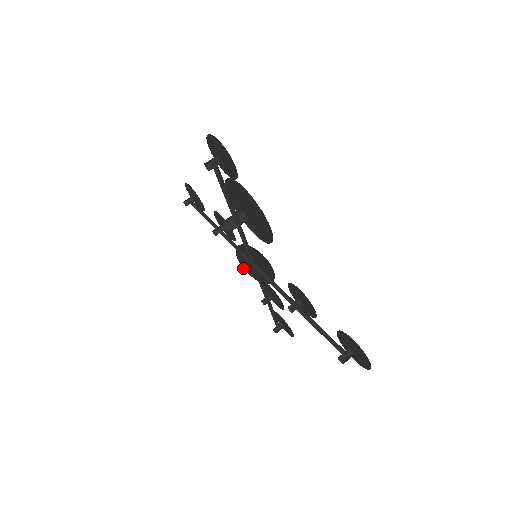
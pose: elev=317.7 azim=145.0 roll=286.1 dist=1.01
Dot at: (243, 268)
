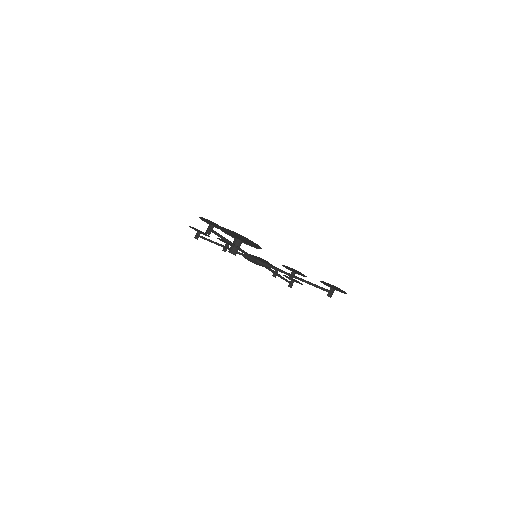
Dot at: occluded
